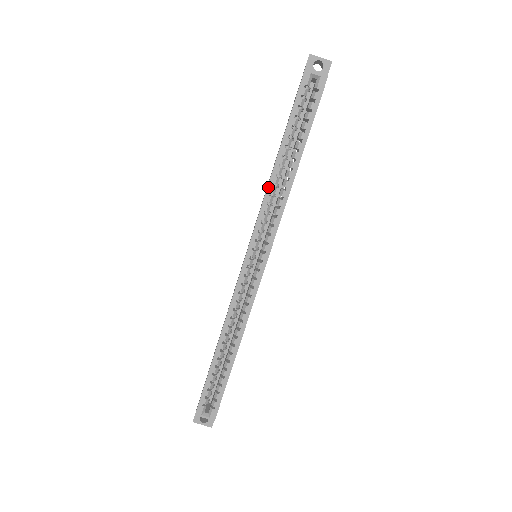
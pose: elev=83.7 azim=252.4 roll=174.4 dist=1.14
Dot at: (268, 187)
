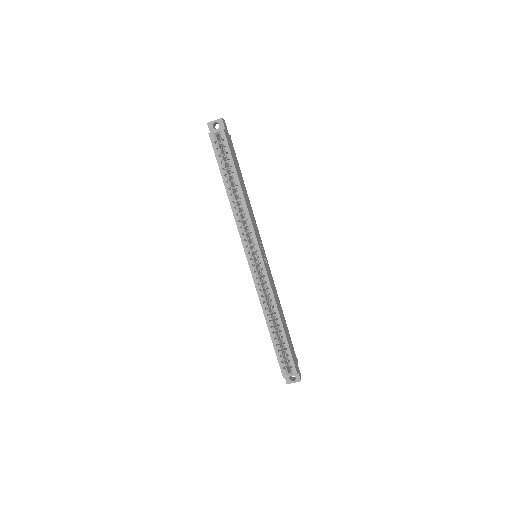
Dot at: (233, 212)
